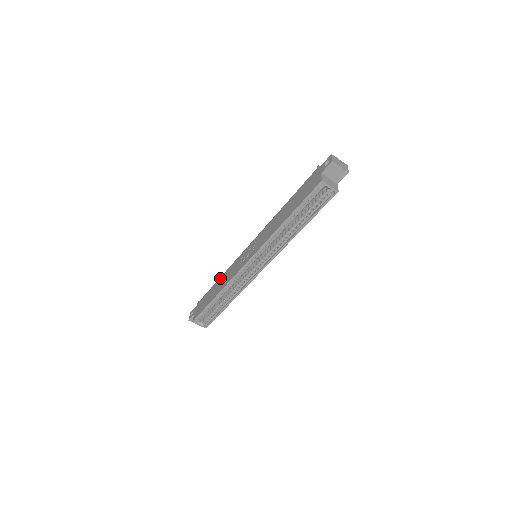
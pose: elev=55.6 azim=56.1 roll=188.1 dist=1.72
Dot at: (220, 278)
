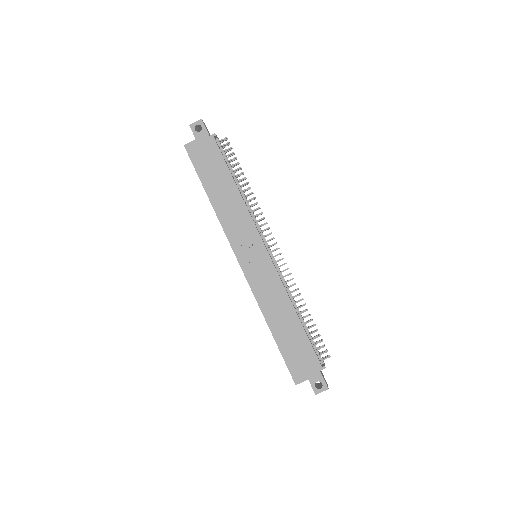
Dot at: (236, 191)
